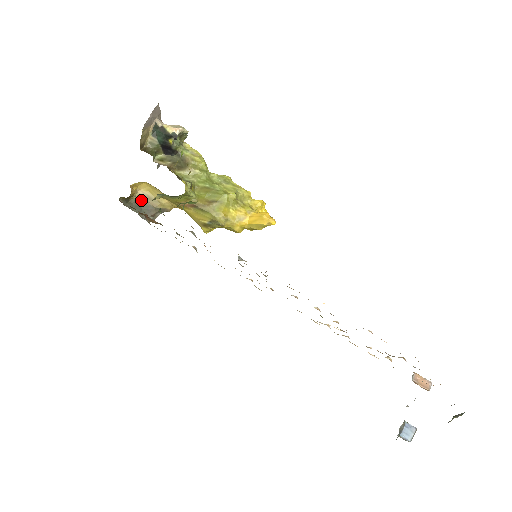
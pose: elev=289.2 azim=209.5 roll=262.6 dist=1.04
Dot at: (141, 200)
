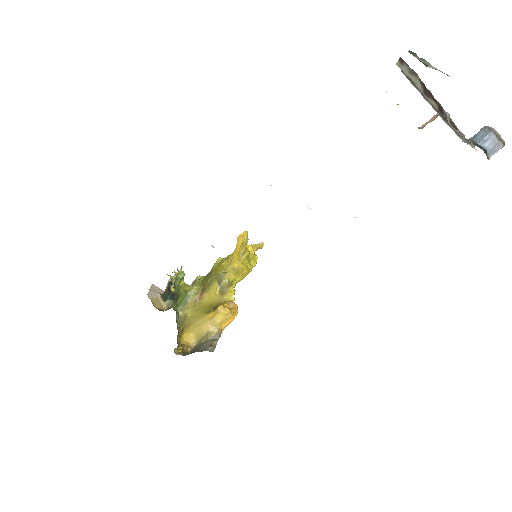
Dot at: (197, 347)
